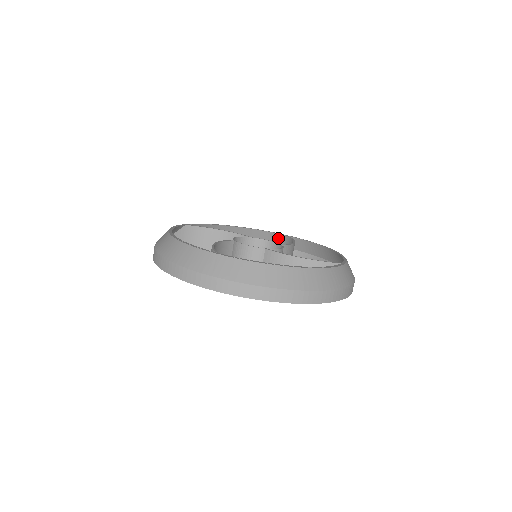
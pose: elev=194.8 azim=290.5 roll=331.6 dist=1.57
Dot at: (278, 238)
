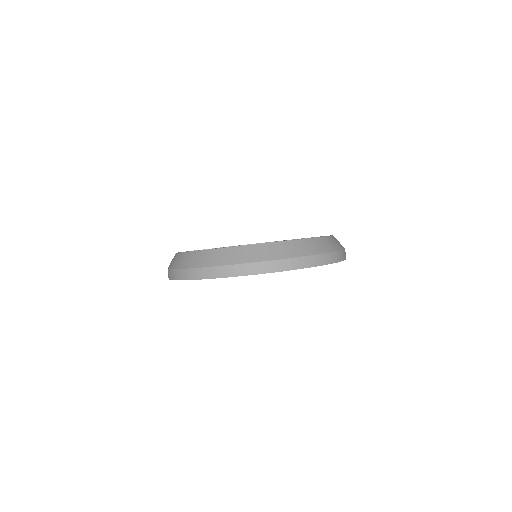
Dot at: occluded
